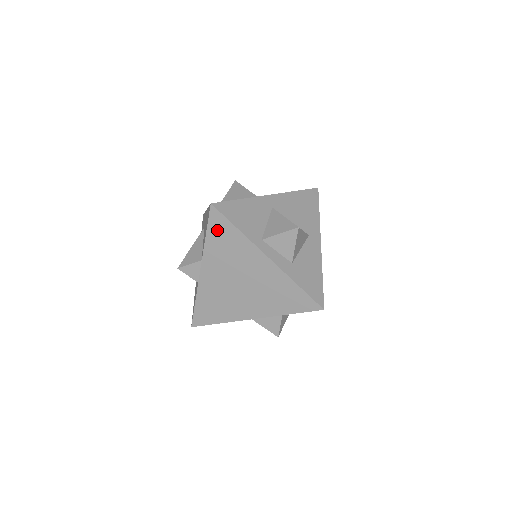
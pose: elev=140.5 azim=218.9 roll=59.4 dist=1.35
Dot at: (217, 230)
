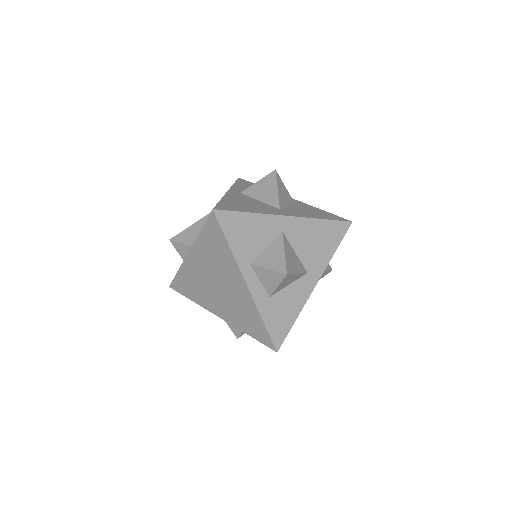
Dot at: (211, 233)
